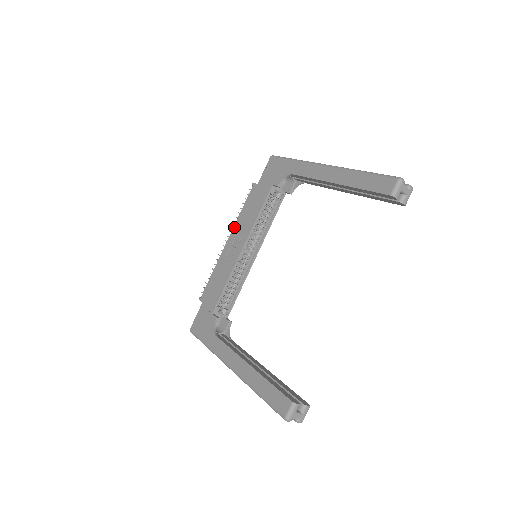
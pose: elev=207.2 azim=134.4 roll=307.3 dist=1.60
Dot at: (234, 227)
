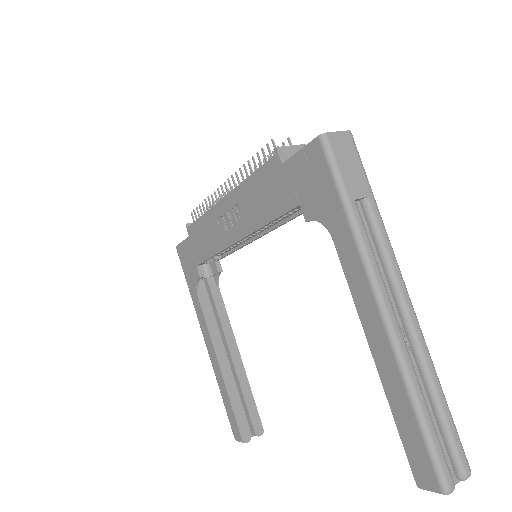
Dot at: (235, 190)
